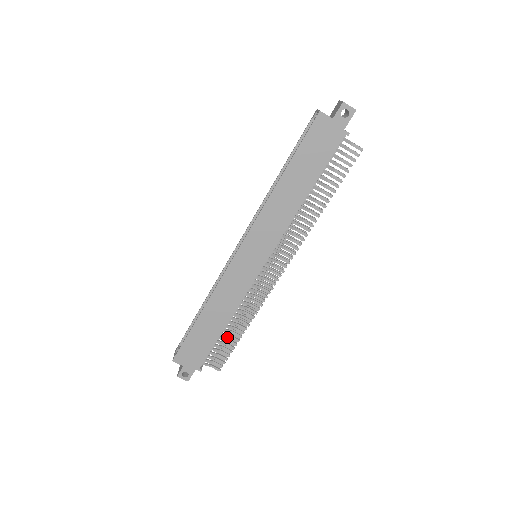
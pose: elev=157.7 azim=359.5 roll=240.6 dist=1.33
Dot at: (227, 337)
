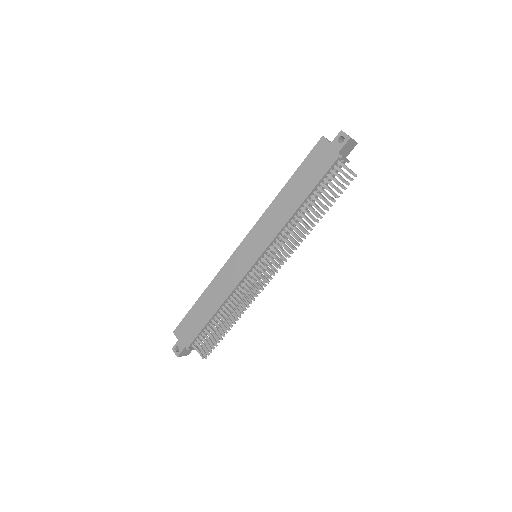
Dot at: (218, 328)
